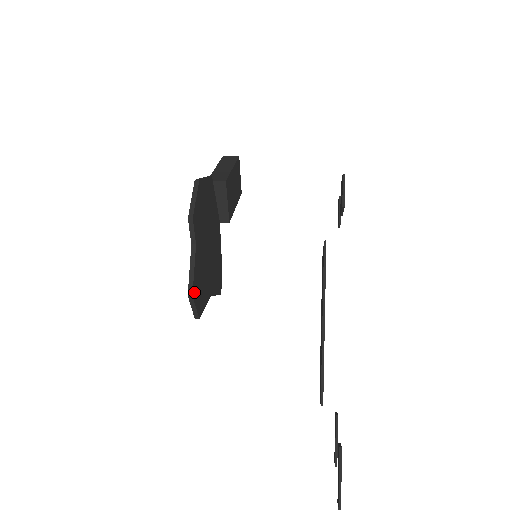
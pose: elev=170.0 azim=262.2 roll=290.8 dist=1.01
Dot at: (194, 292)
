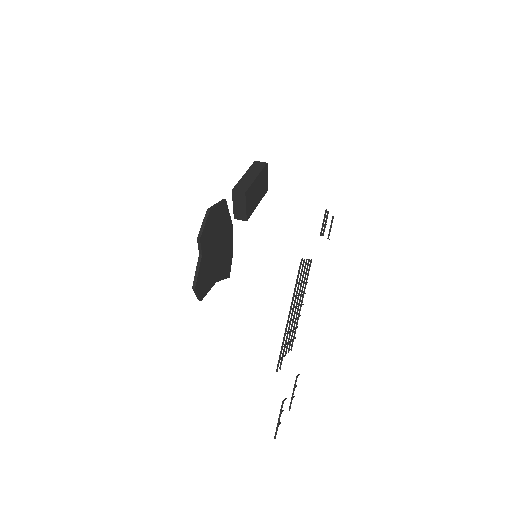
Dot at: (197, 286)
